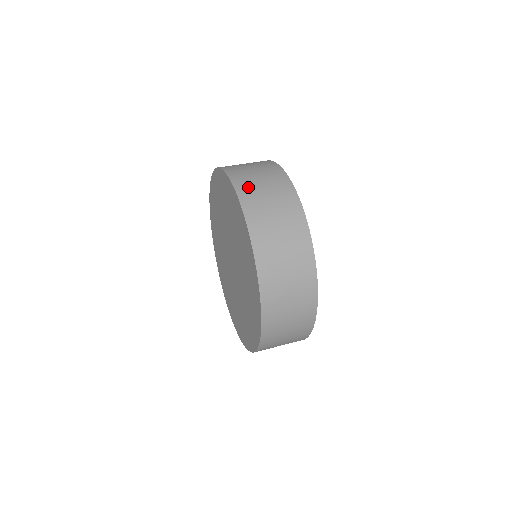
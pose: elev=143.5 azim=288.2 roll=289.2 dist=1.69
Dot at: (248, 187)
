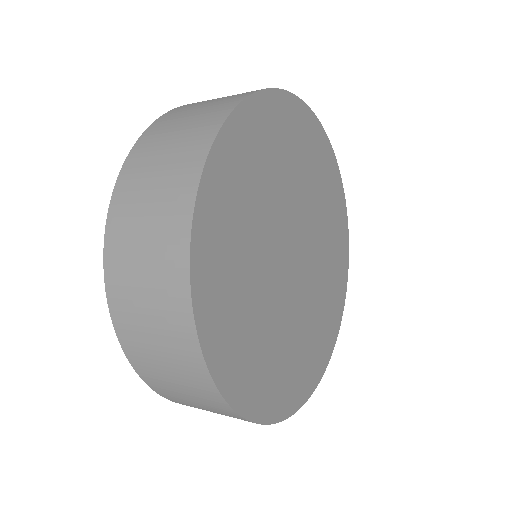
Dot at: occluded
